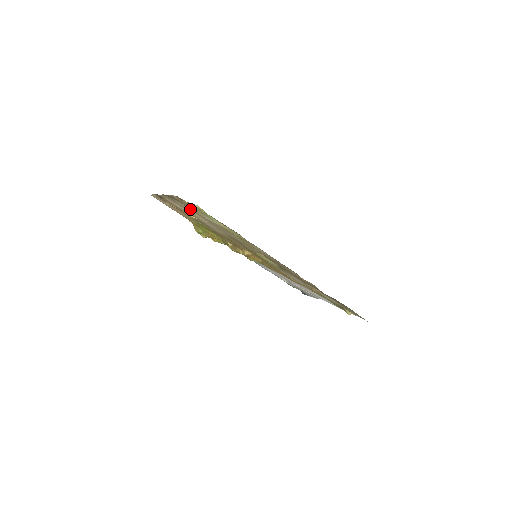
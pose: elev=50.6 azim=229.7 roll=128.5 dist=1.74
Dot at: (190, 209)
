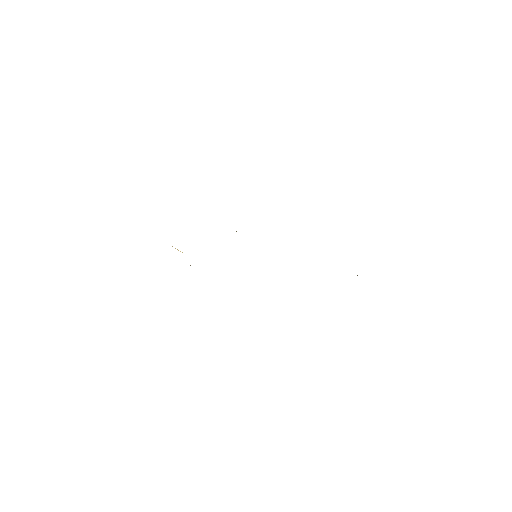
Dot at: occluded
